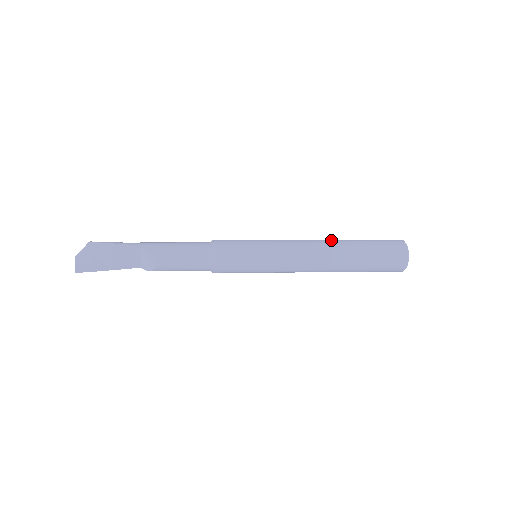
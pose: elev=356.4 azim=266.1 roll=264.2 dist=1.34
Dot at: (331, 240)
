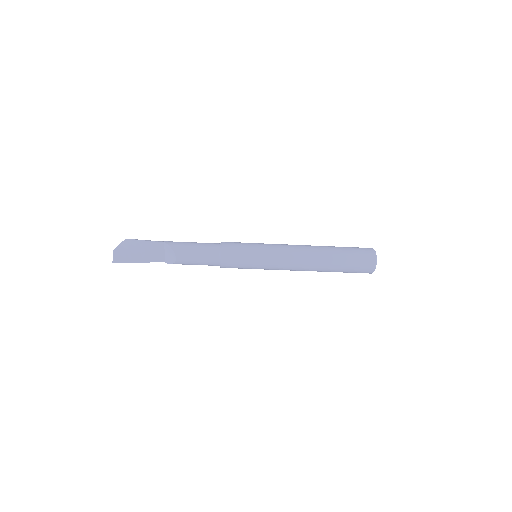
Dot at: occluded
